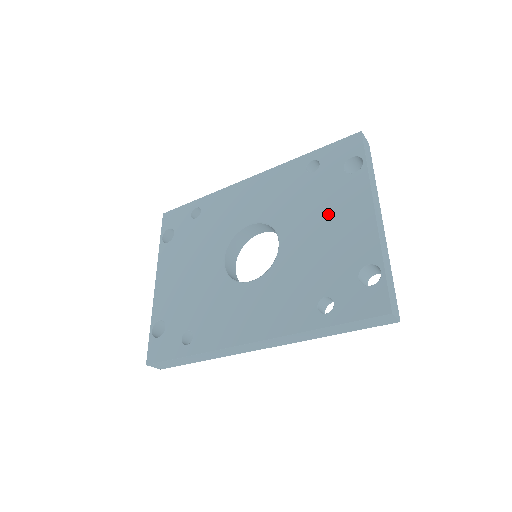
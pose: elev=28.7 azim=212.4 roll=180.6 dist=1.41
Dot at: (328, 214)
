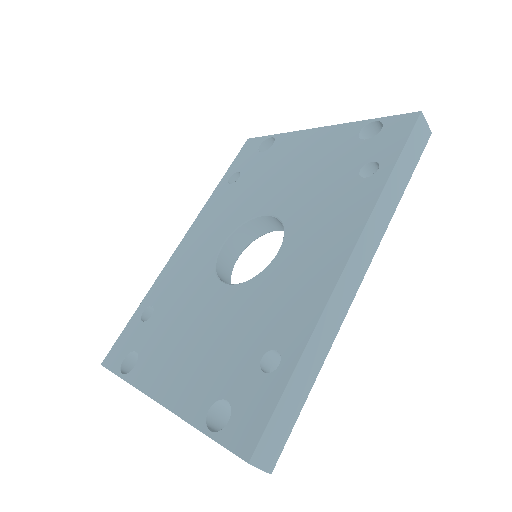
Dot at: (286, 165)
